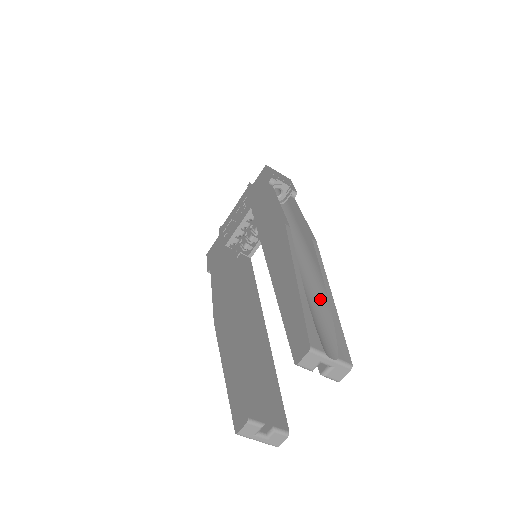
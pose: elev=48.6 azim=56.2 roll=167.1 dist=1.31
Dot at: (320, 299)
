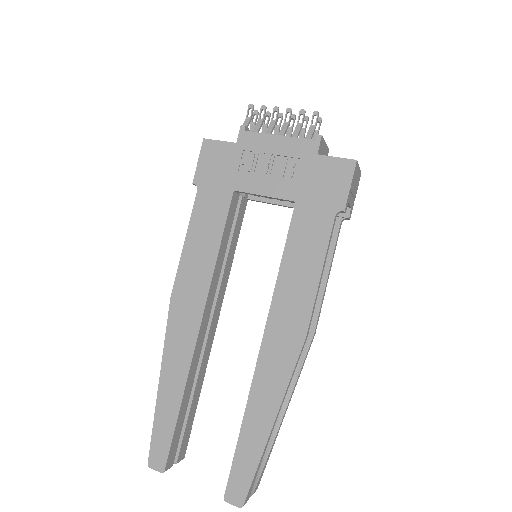
Dot at: occluded
